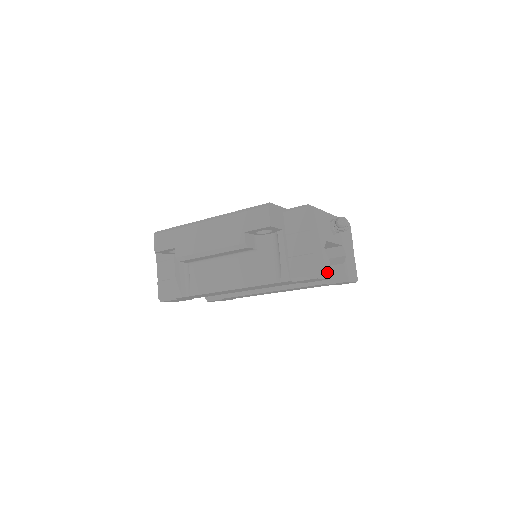
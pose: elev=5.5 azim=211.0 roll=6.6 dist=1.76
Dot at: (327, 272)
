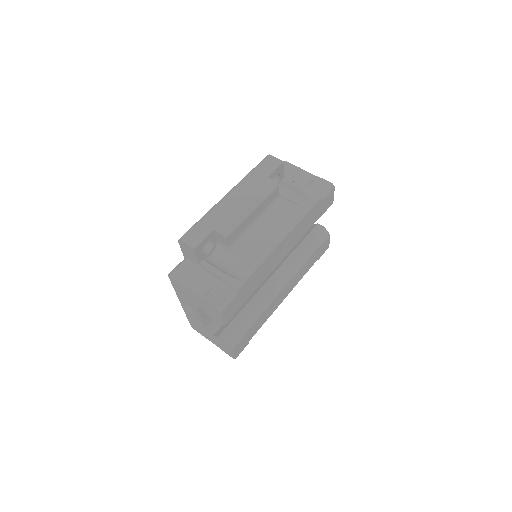
Dot at: occluded
